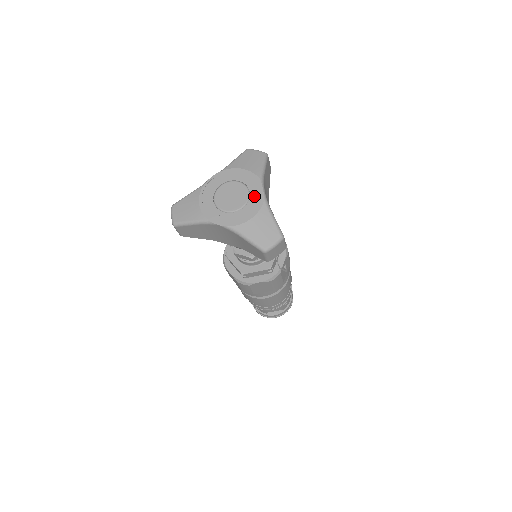
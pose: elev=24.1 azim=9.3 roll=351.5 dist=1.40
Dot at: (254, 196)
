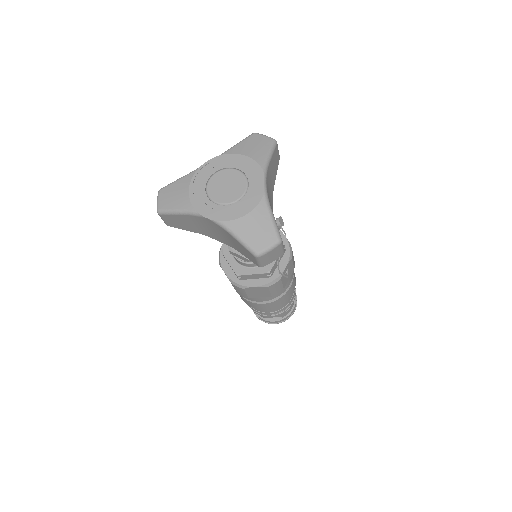
Dot at: (253, 189)
